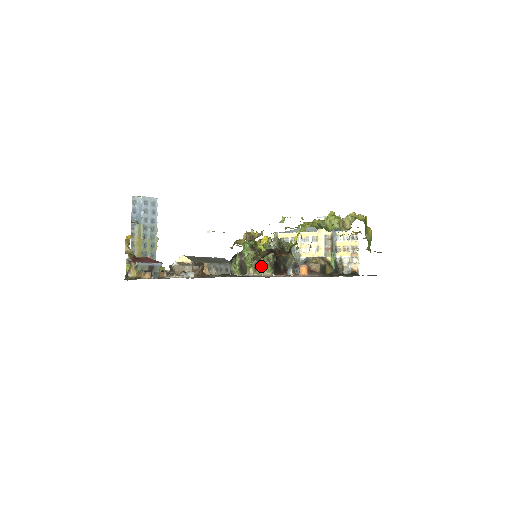
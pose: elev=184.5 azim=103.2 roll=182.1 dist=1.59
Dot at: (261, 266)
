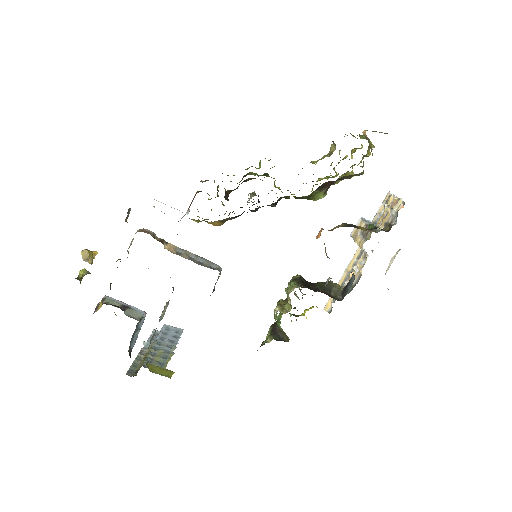
Dot at: (287, 297)
